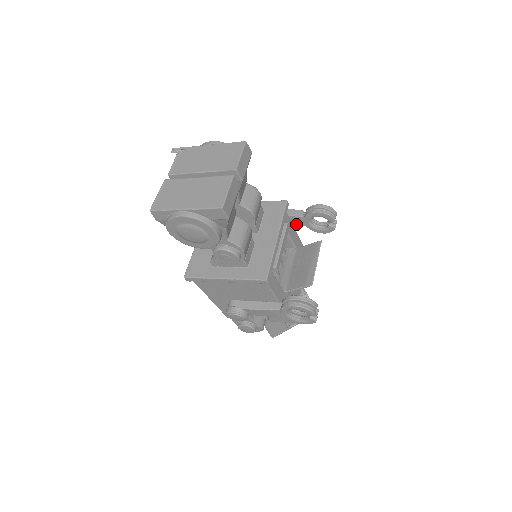
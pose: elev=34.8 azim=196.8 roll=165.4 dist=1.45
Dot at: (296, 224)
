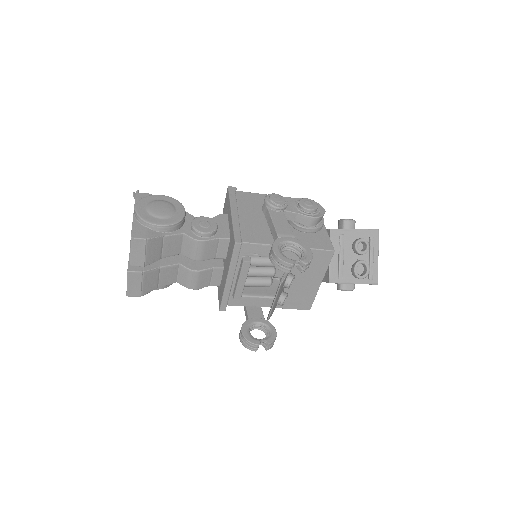
Dot at: occluded
